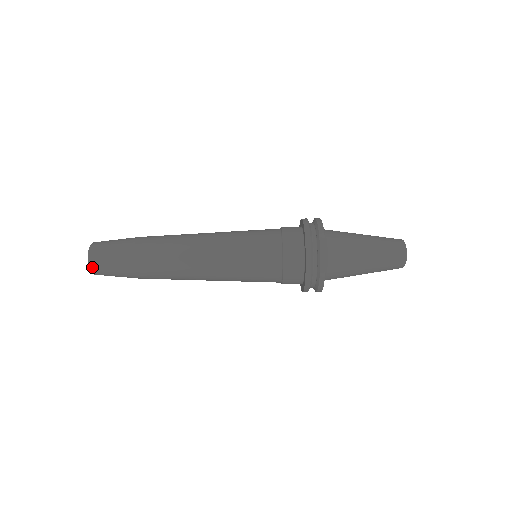
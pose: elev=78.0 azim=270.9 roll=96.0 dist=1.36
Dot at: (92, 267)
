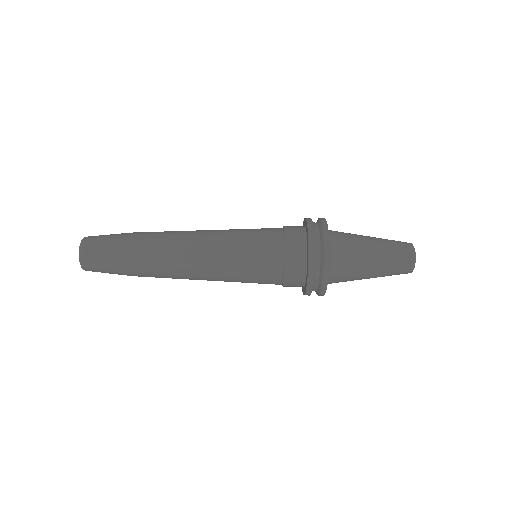
Dot at: (88, 237)
